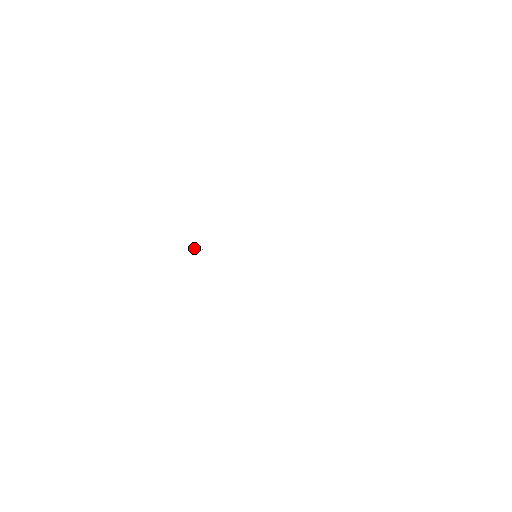
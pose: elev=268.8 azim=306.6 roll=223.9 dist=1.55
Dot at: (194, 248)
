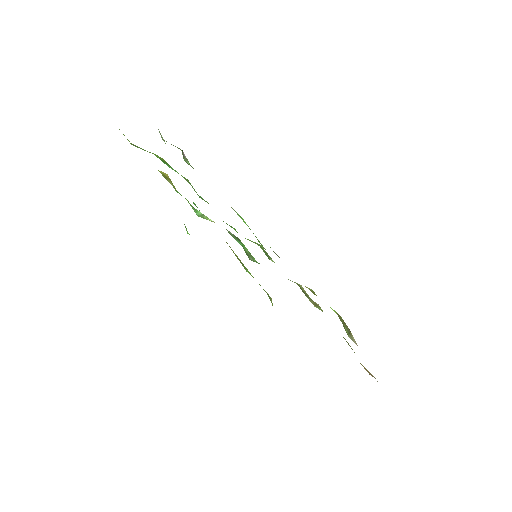
Dot at: (197, 210)
